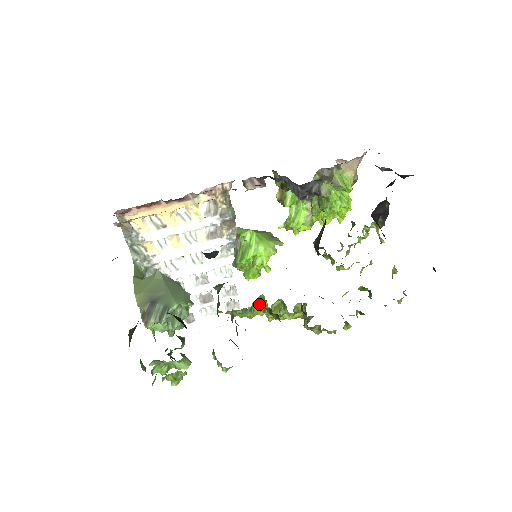
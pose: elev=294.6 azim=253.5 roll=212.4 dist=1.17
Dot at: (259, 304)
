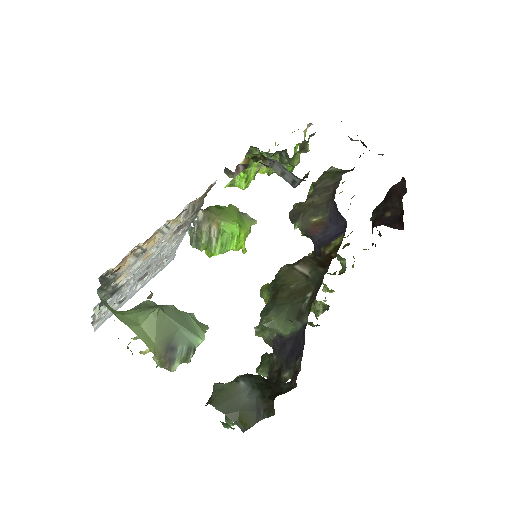
Dot at: occluded
